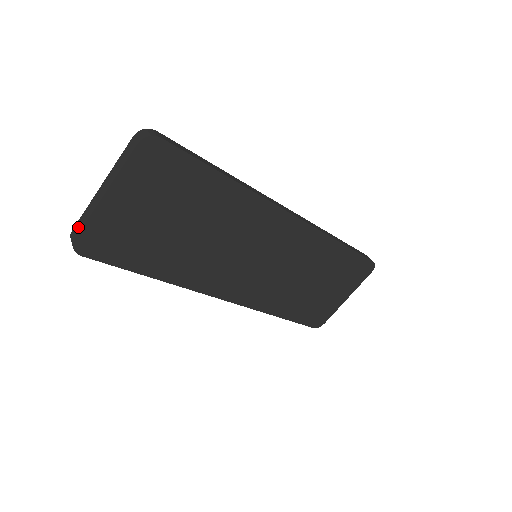
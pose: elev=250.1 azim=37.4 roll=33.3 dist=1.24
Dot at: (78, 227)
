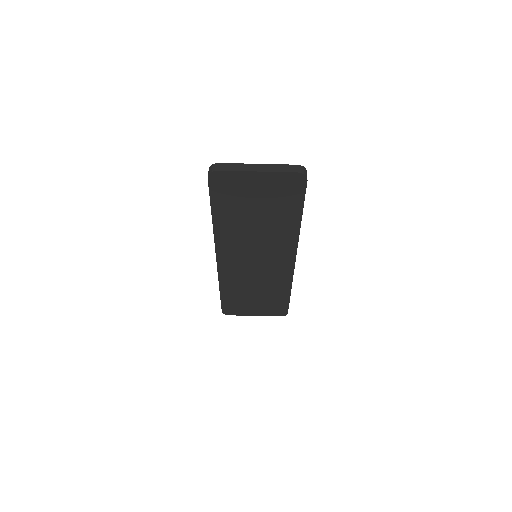
Dot at: (225, 167)
